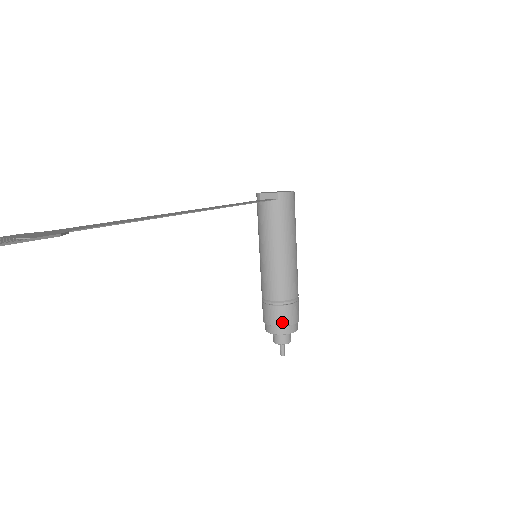
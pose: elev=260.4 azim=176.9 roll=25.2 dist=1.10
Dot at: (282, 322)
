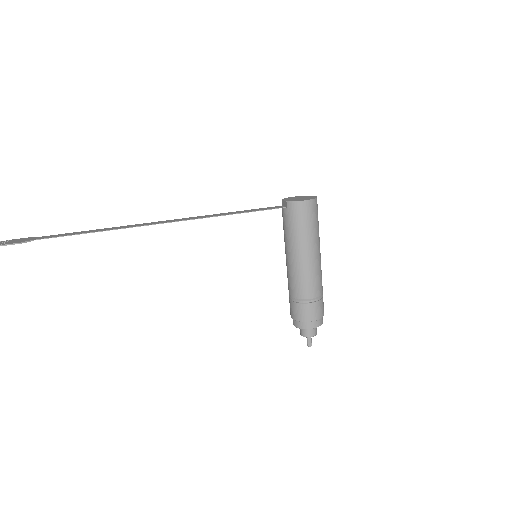
Dot at: (295, 317)
